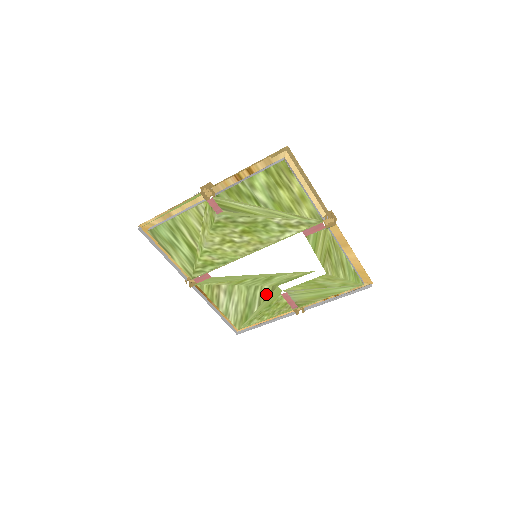
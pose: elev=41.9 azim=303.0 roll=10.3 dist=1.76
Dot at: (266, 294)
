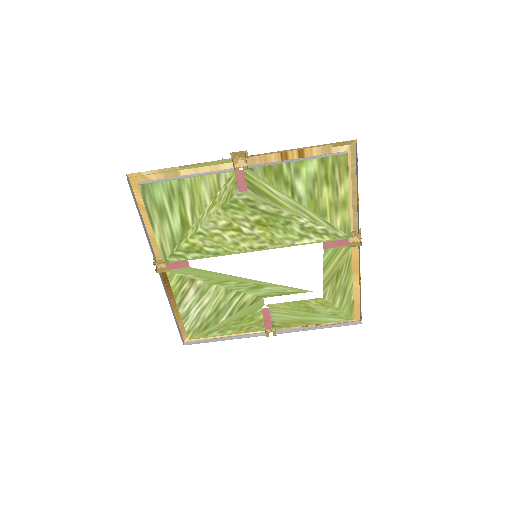
Dot at: (245, 304)
